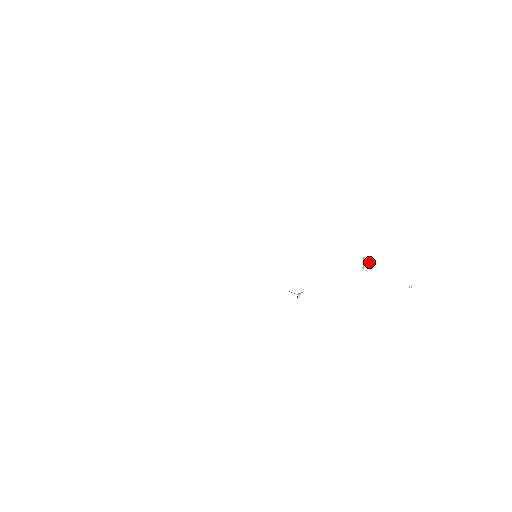
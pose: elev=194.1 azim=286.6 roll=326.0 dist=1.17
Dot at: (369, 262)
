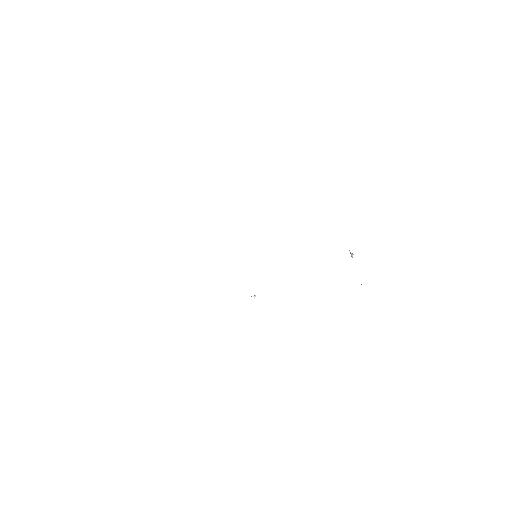
Dot at: (353, 254)
